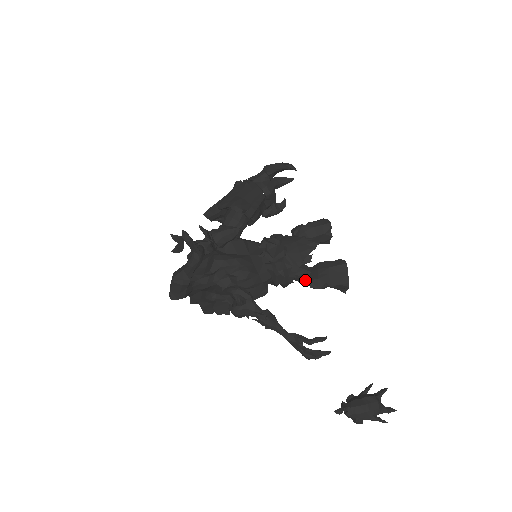
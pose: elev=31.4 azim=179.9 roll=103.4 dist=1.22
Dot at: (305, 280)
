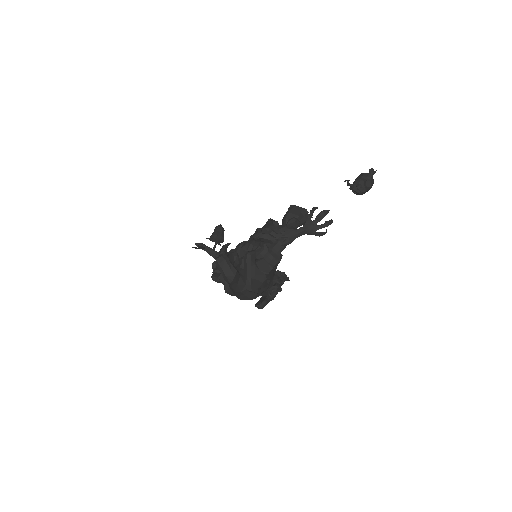
Dot at: (287, 230)
